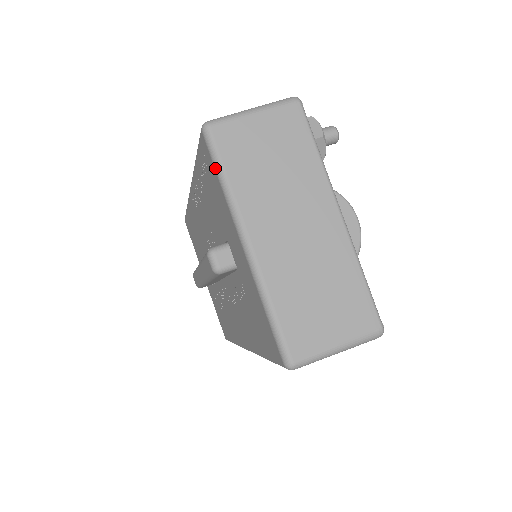
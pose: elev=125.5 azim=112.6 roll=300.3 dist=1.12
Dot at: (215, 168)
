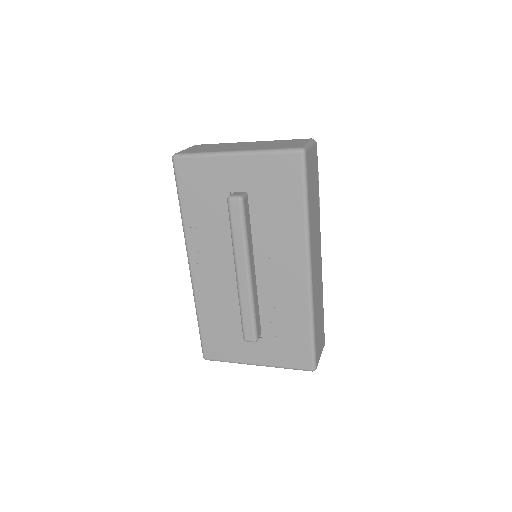
Dot at: (193, 157)
